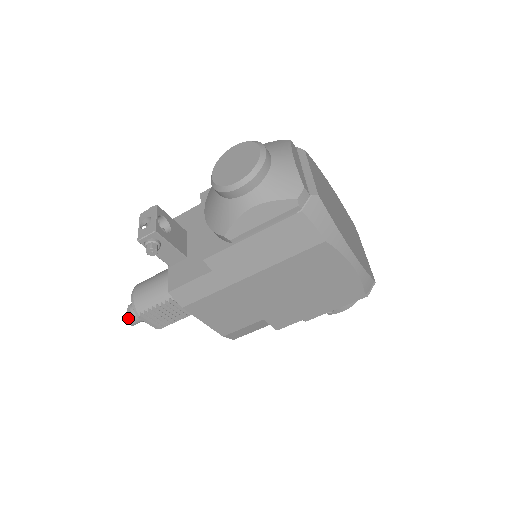
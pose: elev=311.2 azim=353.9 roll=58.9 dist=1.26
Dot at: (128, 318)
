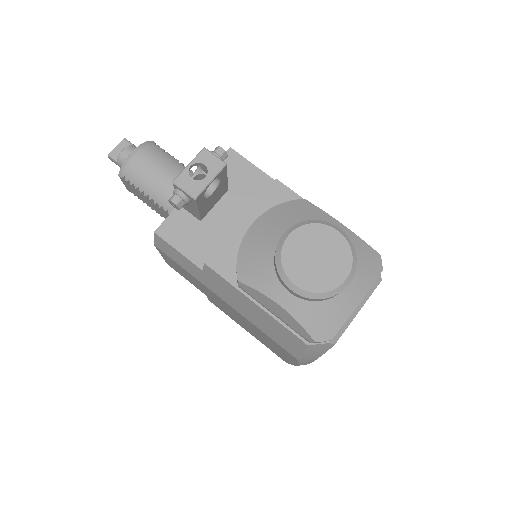
Dot at: (113, 154)
